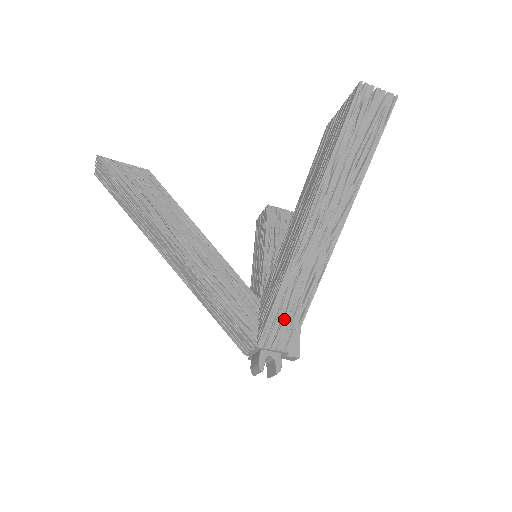
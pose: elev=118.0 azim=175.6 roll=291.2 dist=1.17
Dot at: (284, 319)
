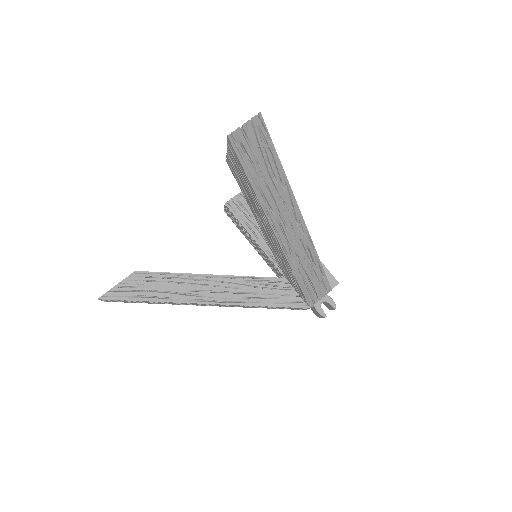
Dot at: (312, 283)
